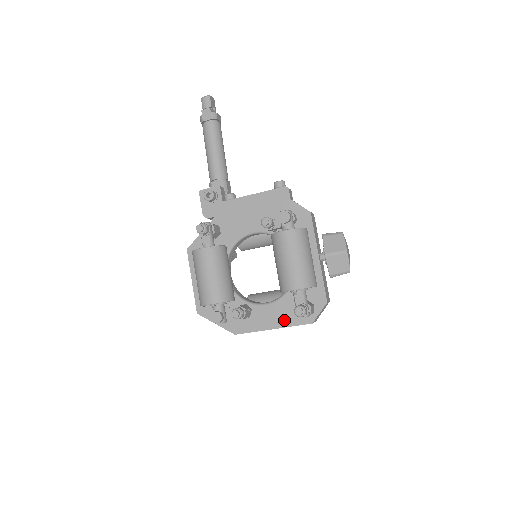
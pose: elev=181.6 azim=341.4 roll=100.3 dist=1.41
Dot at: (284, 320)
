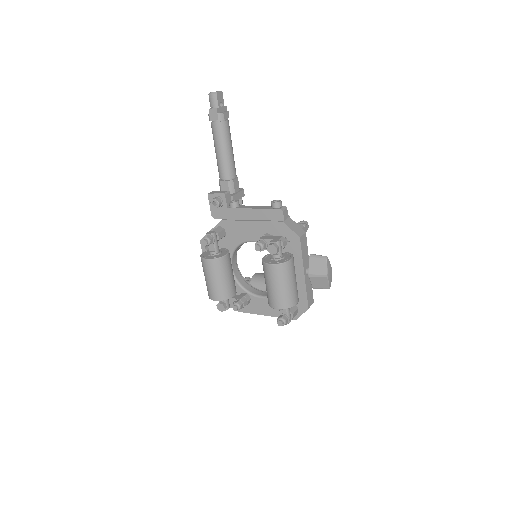
Dot at: (275, 312)
